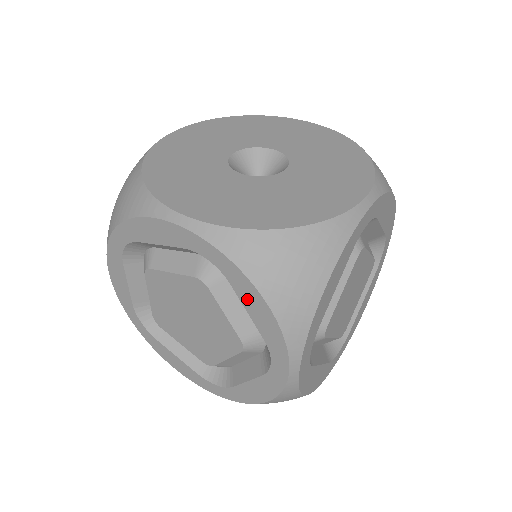
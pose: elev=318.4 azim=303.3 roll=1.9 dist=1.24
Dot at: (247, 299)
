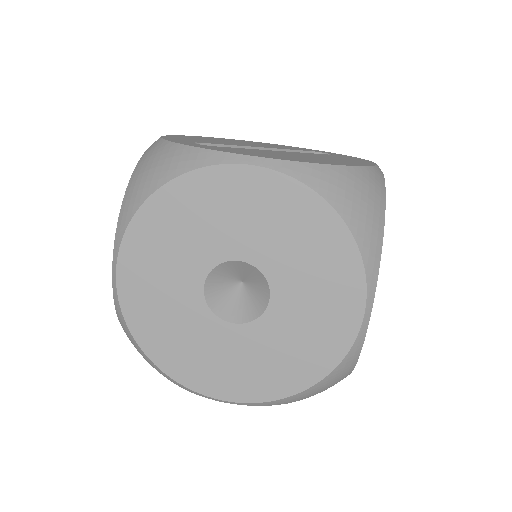
Dot at: occluded
